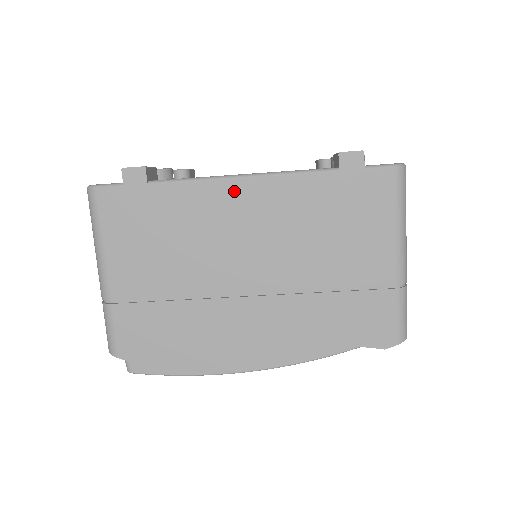
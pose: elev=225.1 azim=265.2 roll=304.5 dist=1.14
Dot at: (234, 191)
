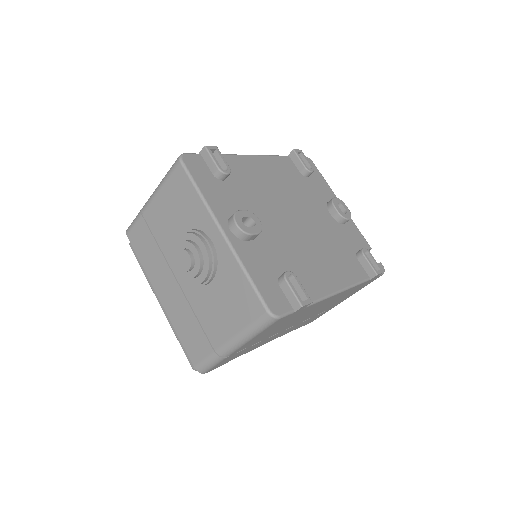
Dot at: (331, 298)
